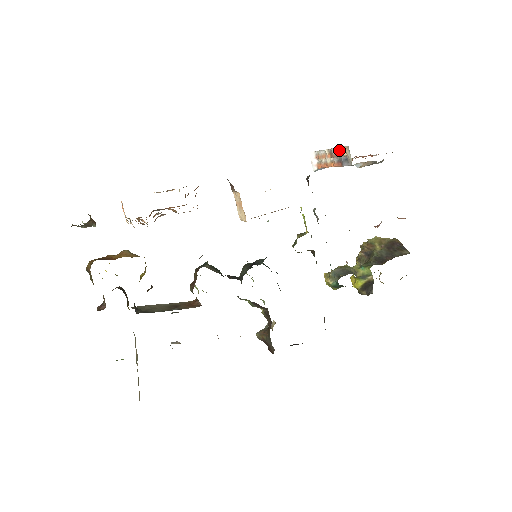
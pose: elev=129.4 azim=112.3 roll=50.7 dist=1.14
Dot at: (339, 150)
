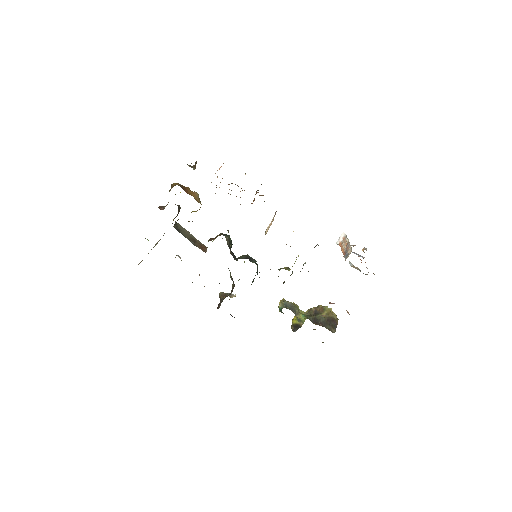
Dot at: (349, 247)
